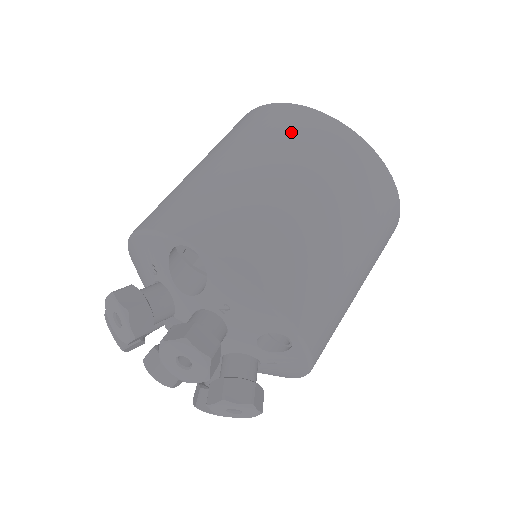
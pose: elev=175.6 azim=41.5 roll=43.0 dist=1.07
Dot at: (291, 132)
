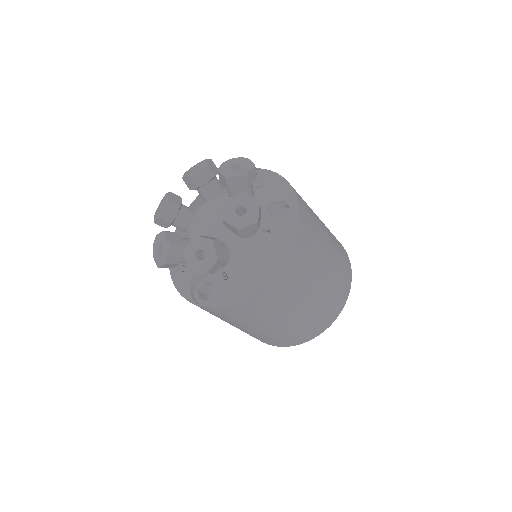
Dot at: occluded
